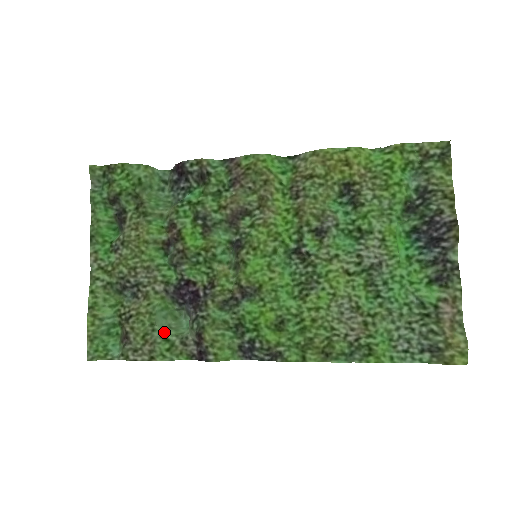
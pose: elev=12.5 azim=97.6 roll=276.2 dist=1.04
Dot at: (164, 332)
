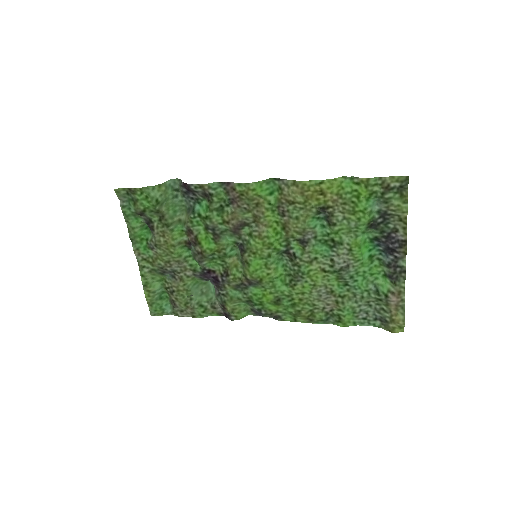
Dot at: (199, 300)
